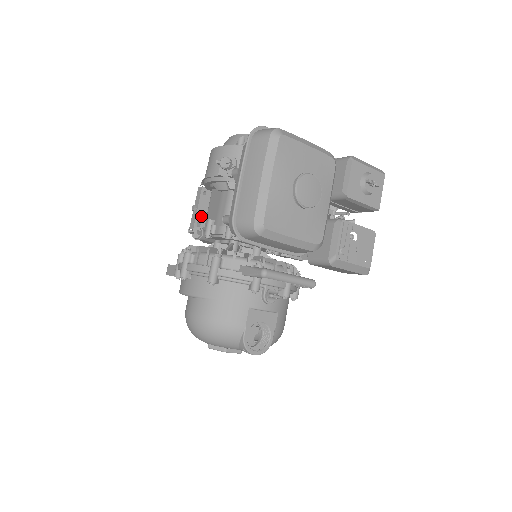
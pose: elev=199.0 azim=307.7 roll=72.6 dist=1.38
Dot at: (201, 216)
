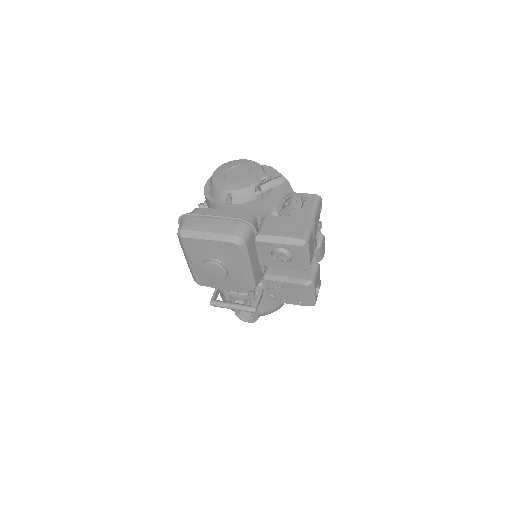
Dot at: occluded
